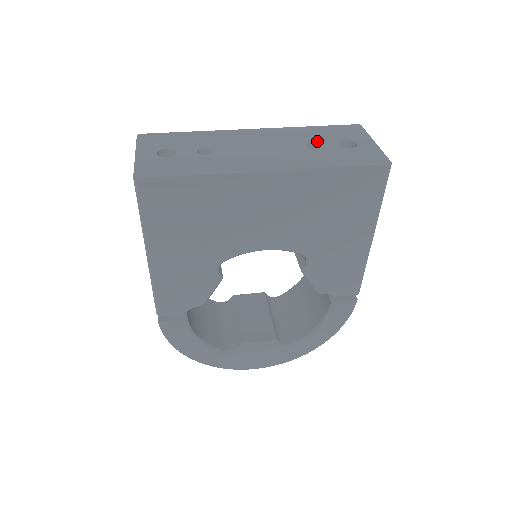
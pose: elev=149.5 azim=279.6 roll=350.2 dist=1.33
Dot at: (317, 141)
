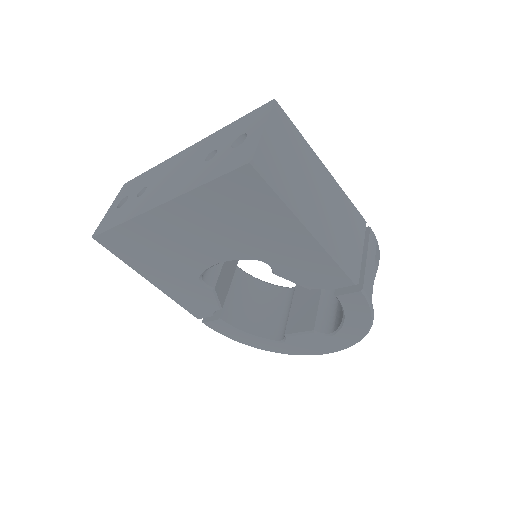
Dot at: (218, 147)
